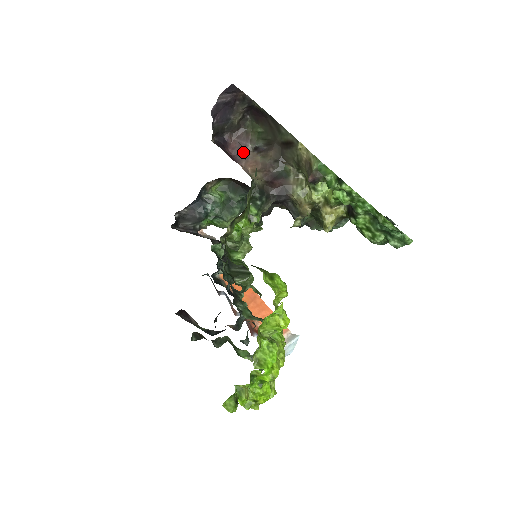
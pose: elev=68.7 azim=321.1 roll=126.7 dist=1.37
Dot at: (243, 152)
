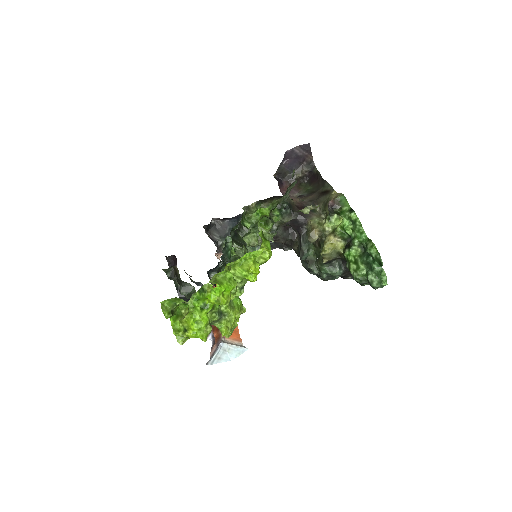
Dot at: (293, 173)
